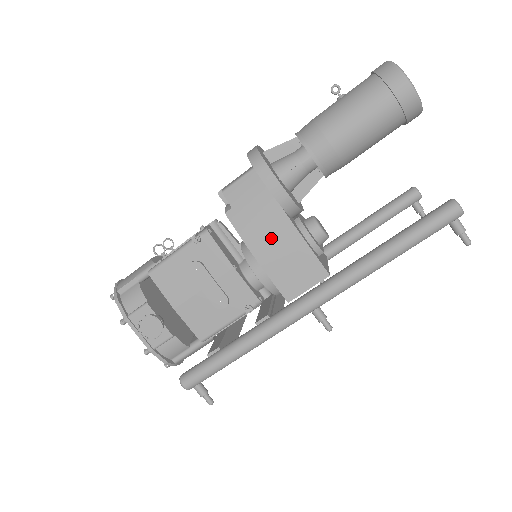
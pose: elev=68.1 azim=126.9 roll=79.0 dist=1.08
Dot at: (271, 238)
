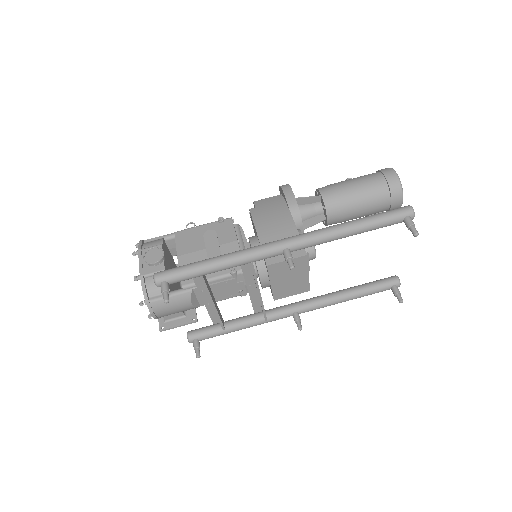
Dot at: (274, 224)
